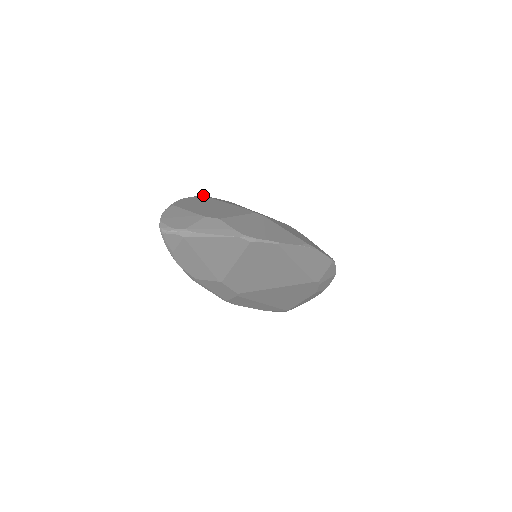
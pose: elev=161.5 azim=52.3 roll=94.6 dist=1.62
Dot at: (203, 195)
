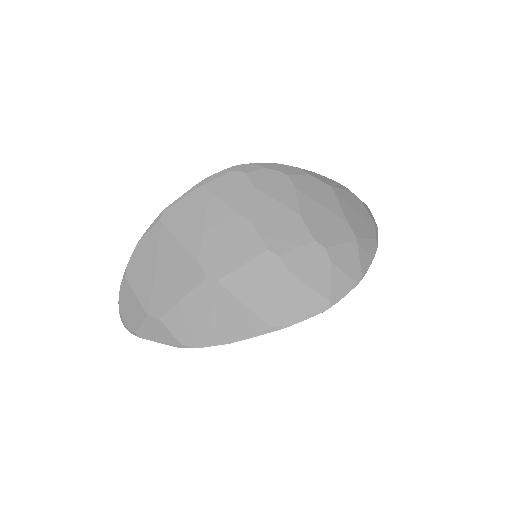
Dot at: (161, 216)
